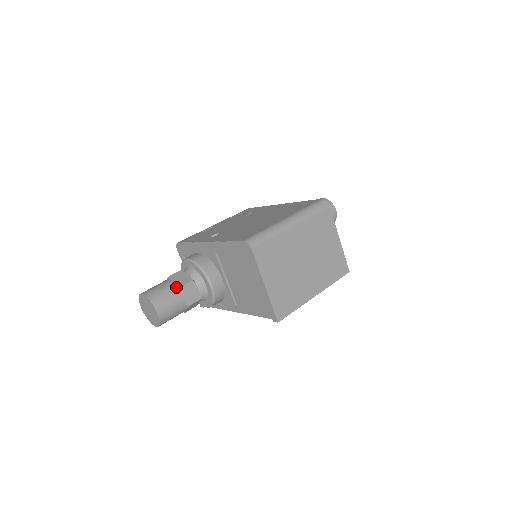
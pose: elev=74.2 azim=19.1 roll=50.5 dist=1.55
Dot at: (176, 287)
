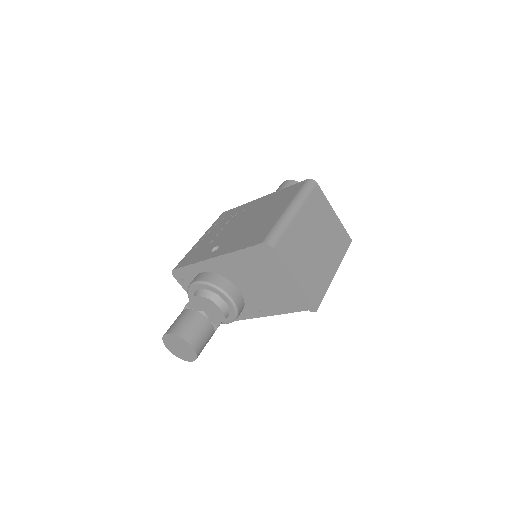
Dot at: (199, 314)
